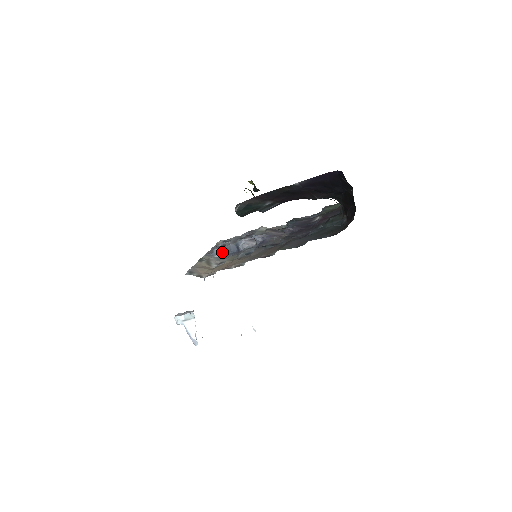
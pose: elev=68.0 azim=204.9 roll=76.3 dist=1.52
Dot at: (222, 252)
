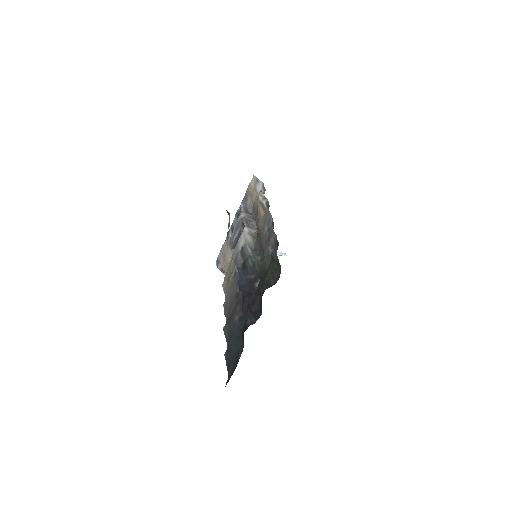
Dot at: occluded
